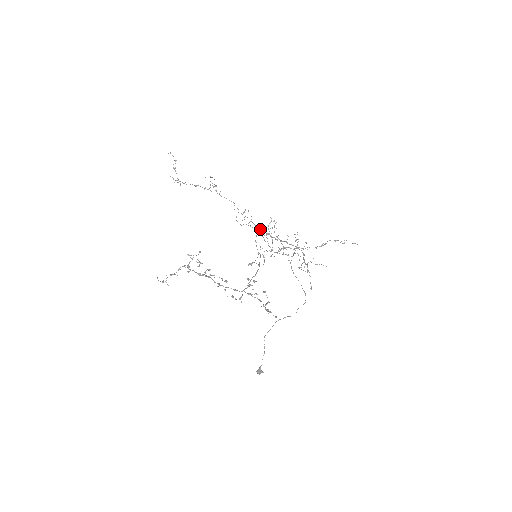
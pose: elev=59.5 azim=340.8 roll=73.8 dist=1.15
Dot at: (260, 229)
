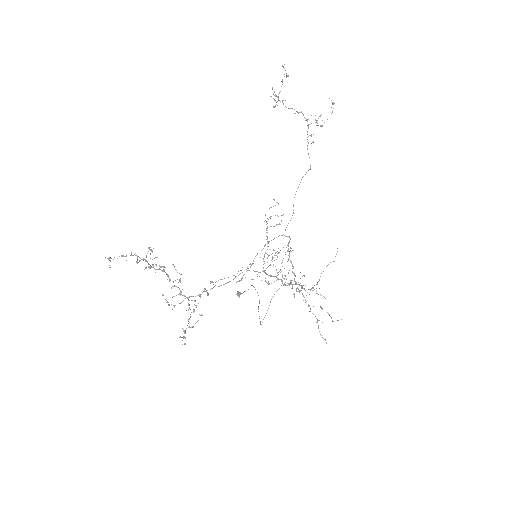
Dot at: (284, 235)
